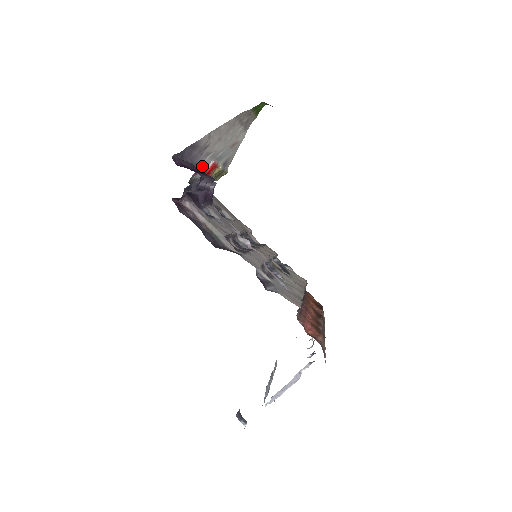
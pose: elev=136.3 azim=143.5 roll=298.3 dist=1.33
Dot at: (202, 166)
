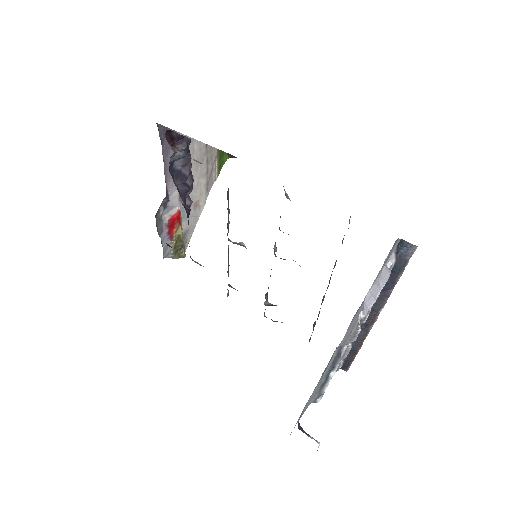
Dot at: (170, 202)
